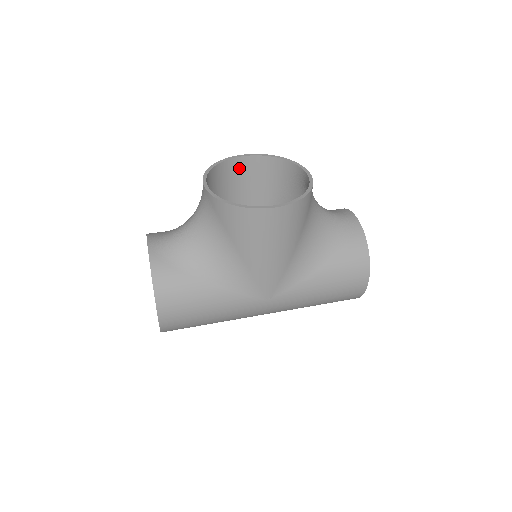
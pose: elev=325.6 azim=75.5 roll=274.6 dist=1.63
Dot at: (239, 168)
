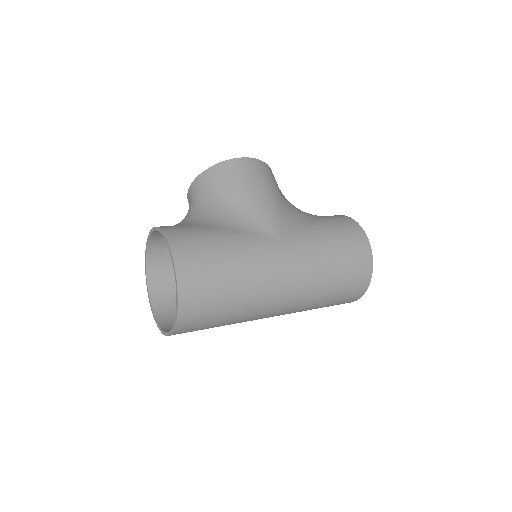
Dot at: occluded
